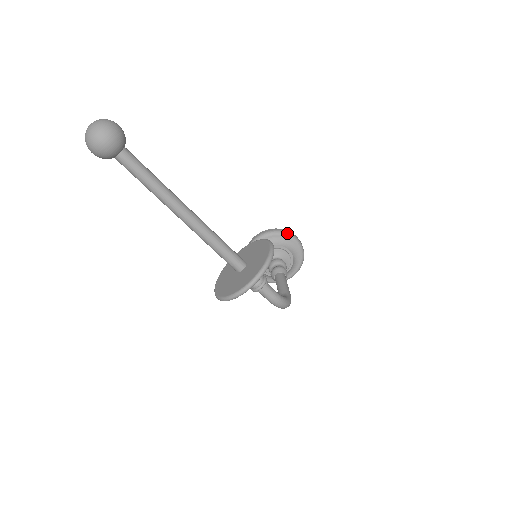
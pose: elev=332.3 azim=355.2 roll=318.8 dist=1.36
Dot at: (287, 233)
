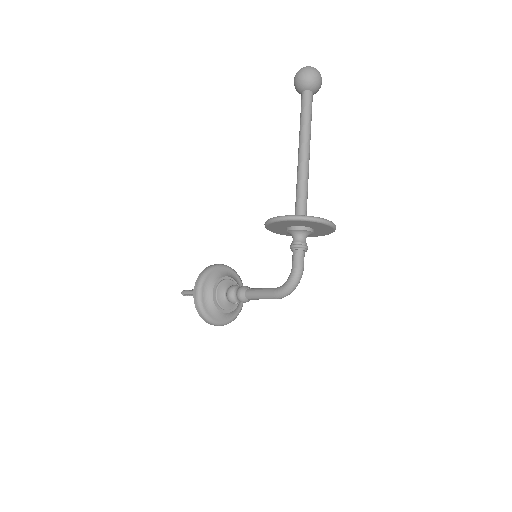
Dot at: occluded
